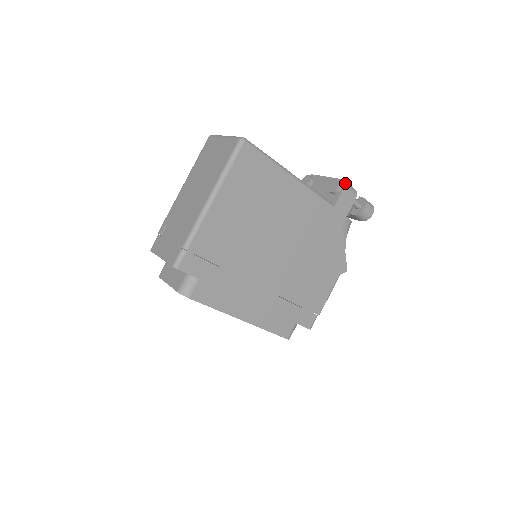
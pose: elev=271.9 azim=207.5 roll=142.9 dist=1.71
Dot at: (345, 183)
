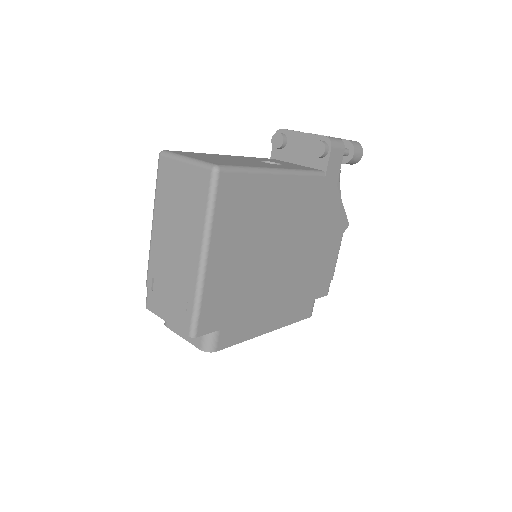
Dot at: (331, 142)
